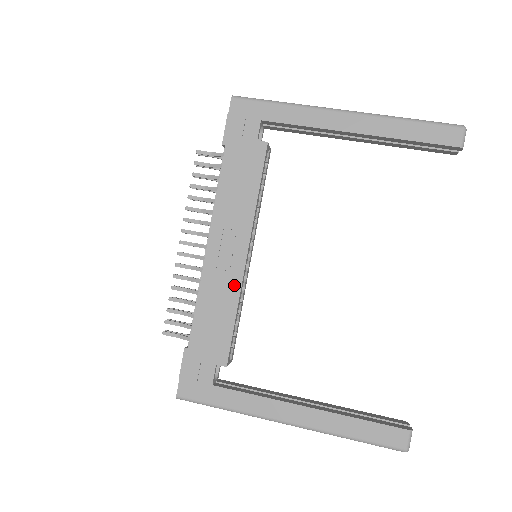
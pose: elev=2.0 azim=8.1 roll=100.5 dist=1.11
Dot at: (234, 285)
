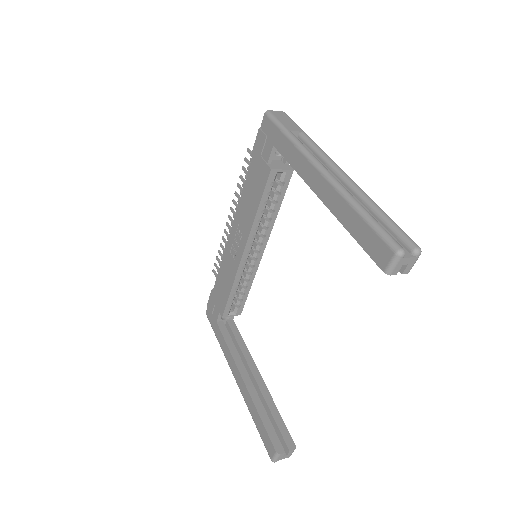
Dot at: (234, 269)
